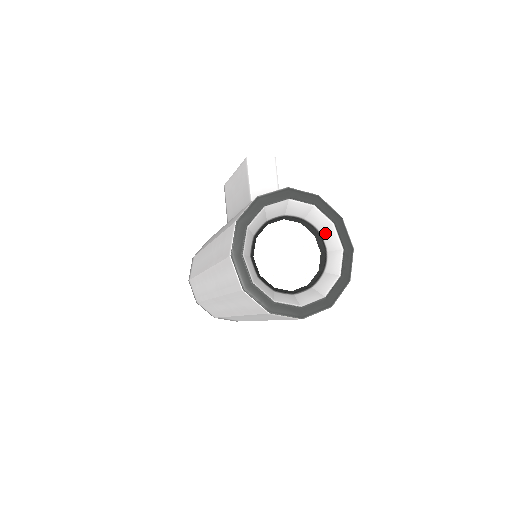
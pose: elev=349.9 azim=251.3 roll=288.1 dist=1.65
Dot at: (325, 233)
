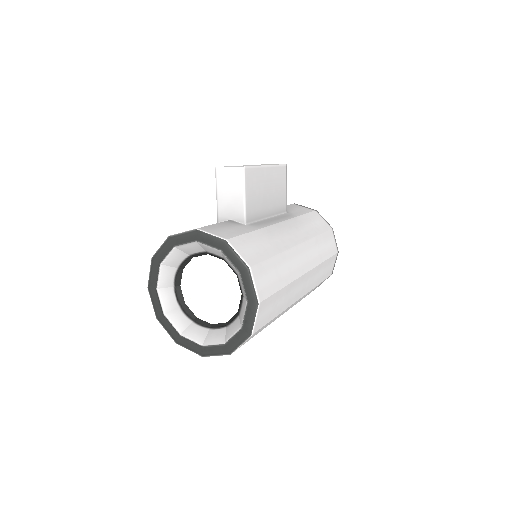
Dot at: (239, 278)
